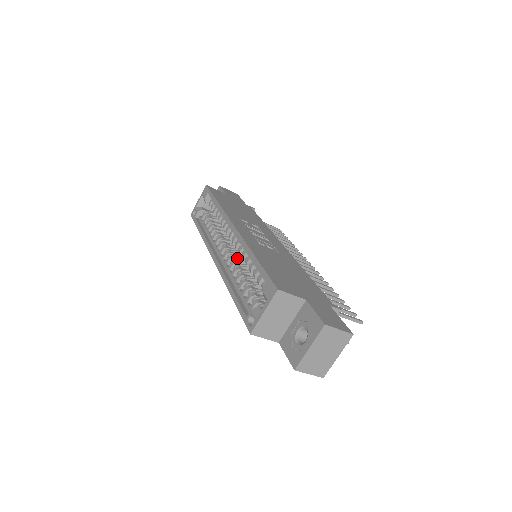
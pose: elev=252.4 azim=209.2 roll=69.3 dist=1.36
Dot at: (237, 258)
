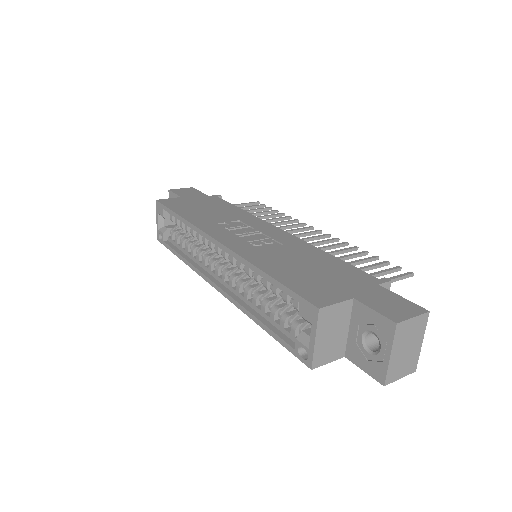
Dot at: (239, 273)
